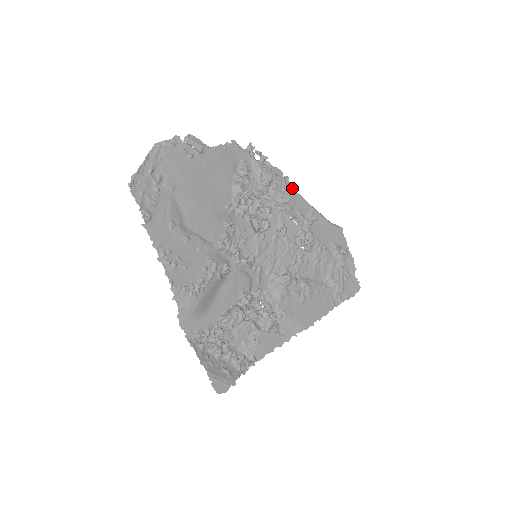
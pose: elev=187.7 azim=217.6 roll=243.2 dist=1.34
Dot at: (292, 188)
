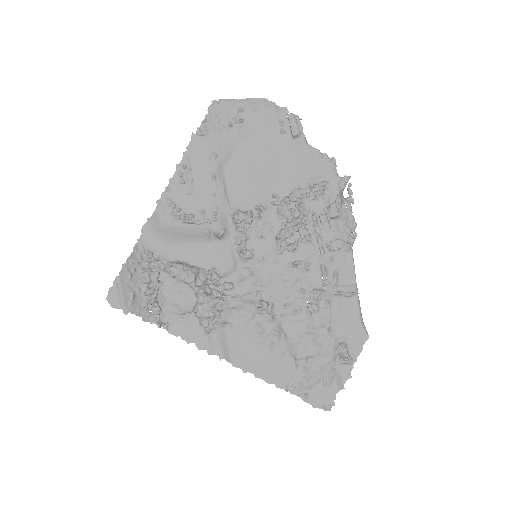
Dot at: (350, 246)
